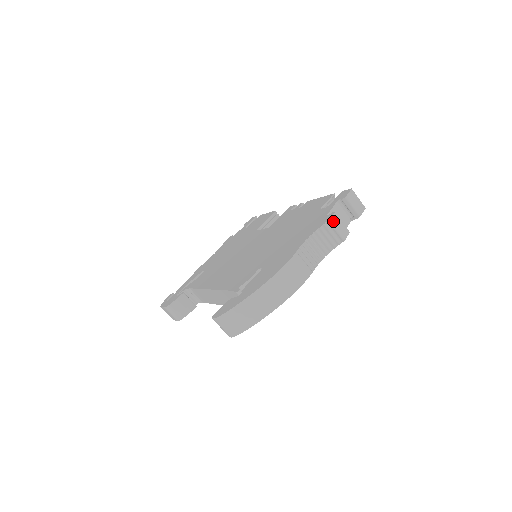
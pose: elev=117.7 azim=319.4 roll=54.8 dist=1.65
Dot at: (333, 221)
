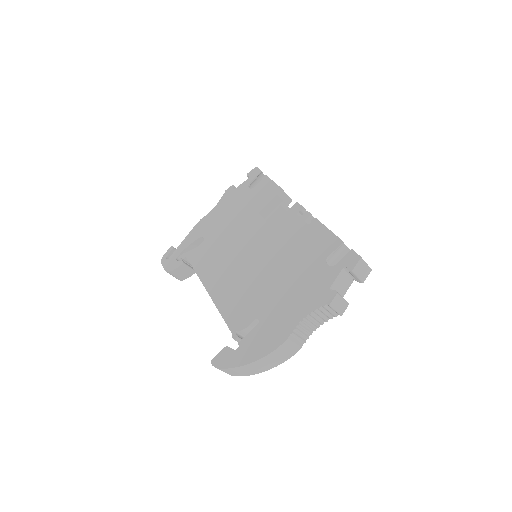
Dot at: (333, 303)
